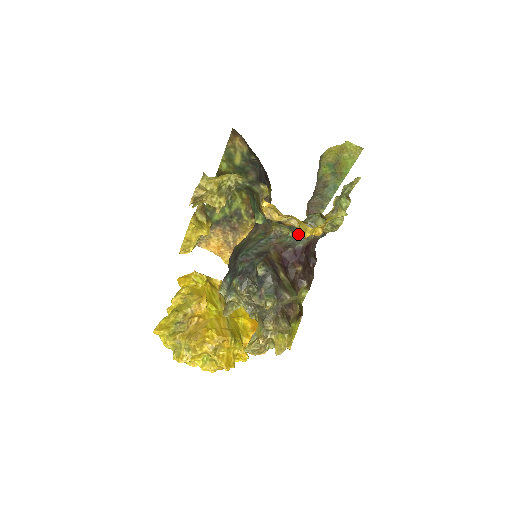
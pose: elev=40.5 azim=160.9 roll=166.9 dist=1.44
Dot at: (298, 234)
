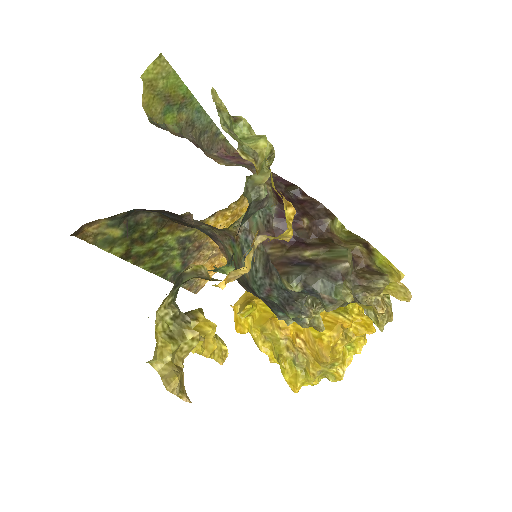
Dot at: occluded
